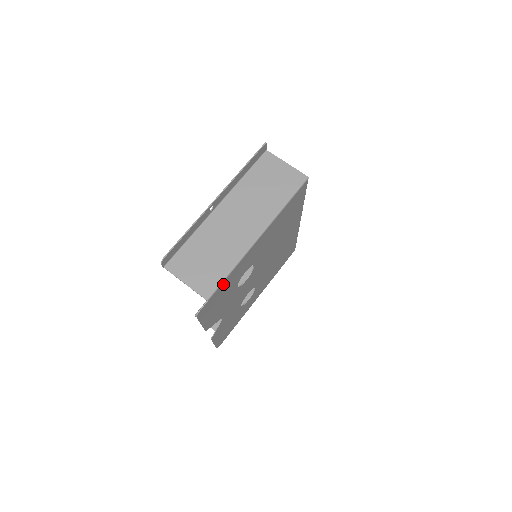
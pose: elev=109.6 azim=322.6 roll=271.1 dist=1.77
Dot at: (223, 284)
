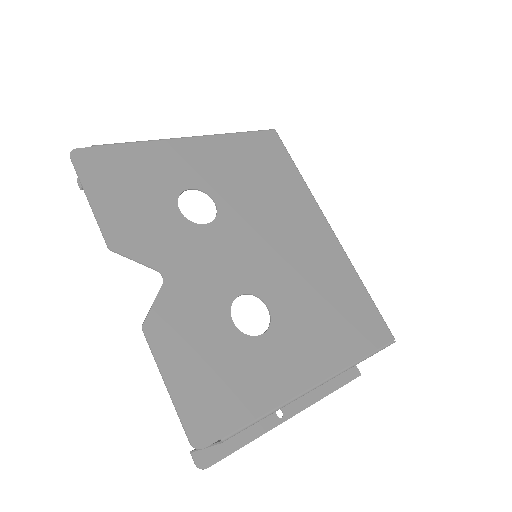
Dot at: (128, 150)
